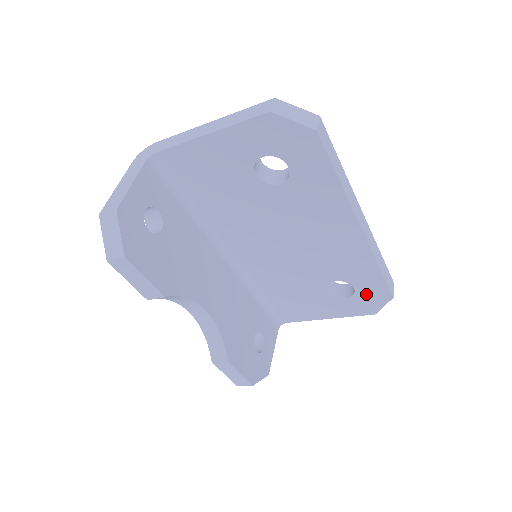
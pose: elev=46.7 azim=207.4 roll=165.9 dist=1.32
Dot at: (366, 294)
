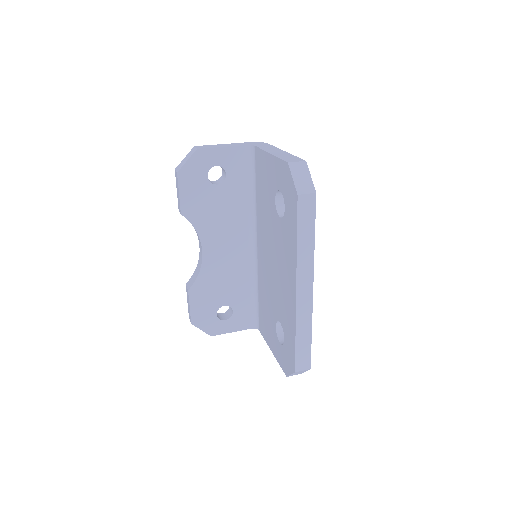
Dot at: (287, 352)
